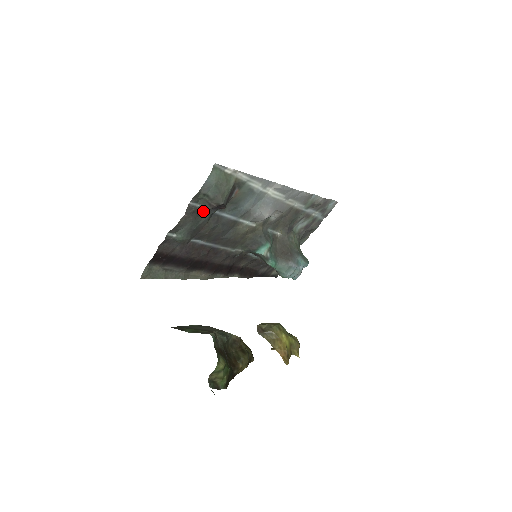
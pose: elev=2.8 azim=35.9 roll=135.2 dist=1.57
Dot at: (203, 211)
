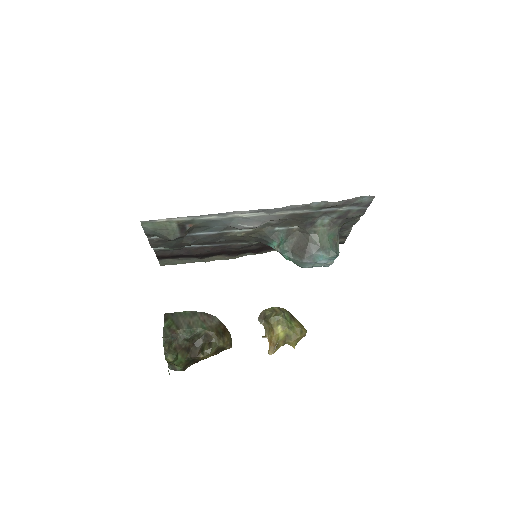
Dot at: (167, 240)
